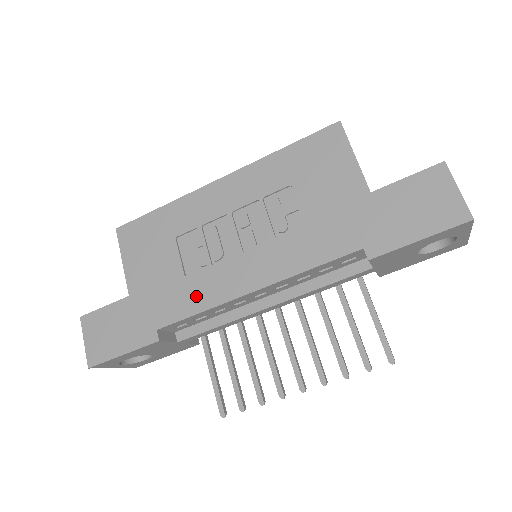
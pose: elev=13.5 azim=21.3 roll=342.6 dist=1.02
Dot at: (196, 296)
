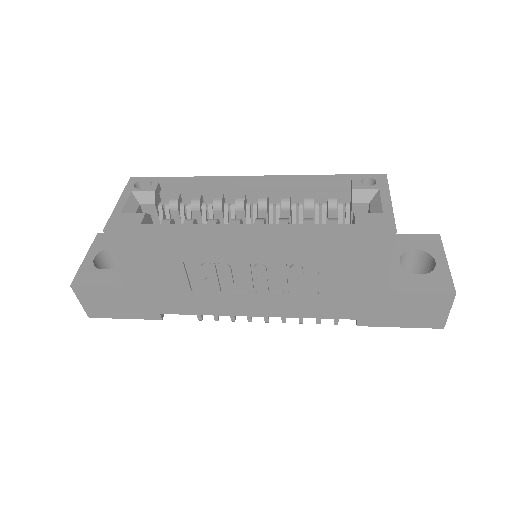
Dot at: (202, 306)
